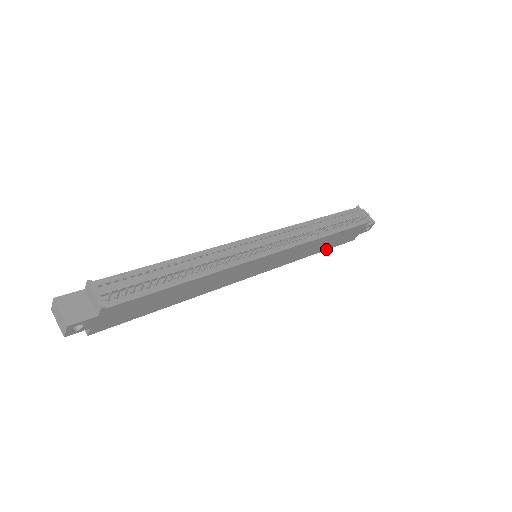
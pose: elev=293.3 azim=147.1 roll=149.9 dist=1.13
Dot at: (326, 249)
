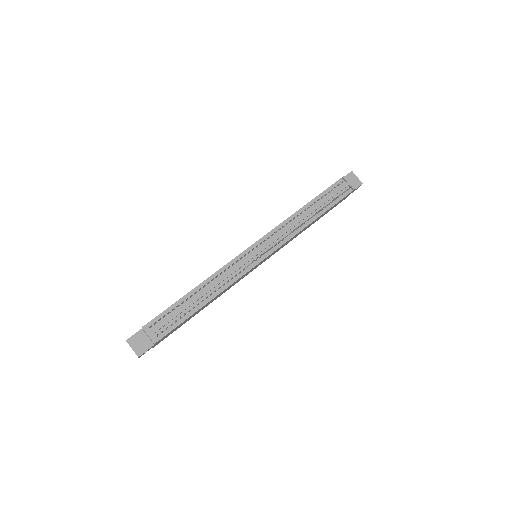
Dot at: occluded
